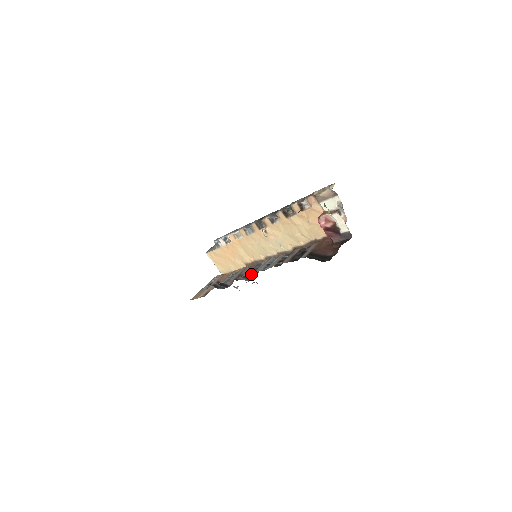
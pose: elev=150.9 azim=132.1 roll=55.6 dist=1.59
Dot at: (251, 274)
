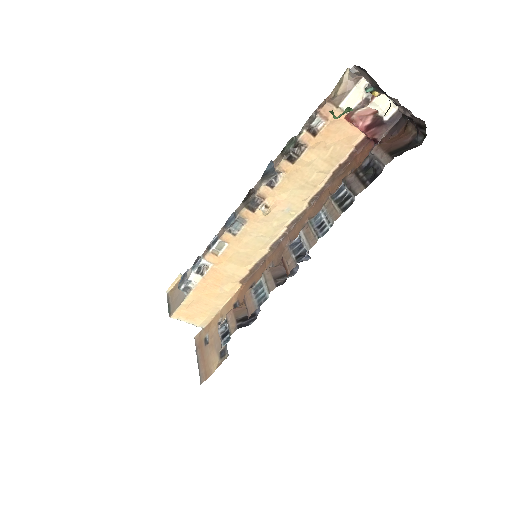
Dot at: (301, 258)
